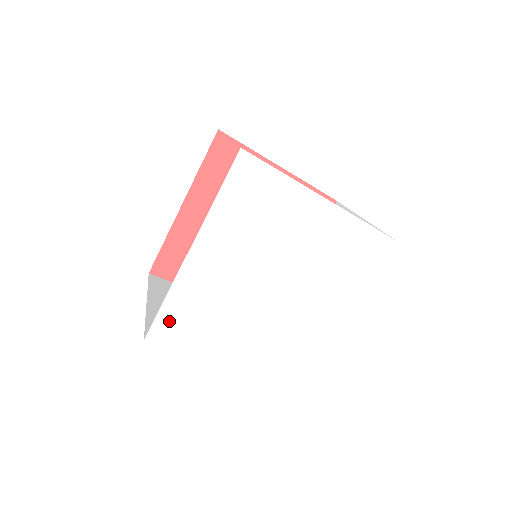
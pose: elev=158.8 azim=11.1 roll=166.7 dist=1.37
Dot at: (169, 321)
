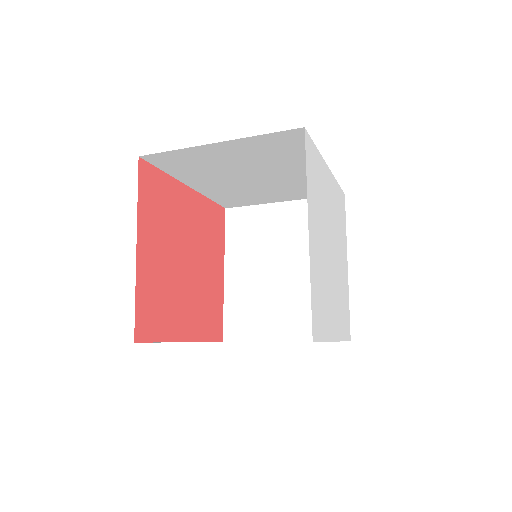
Dot at: (313, 154)
